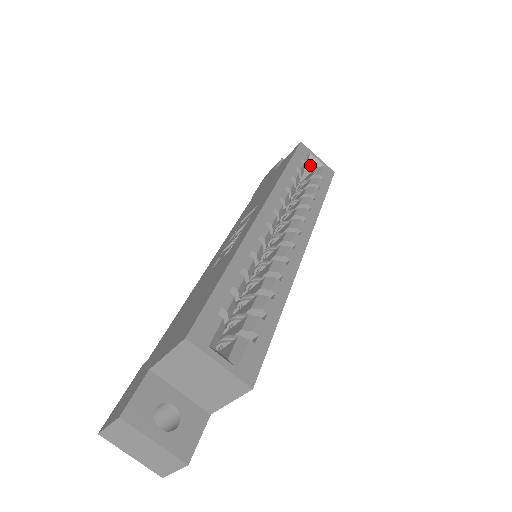
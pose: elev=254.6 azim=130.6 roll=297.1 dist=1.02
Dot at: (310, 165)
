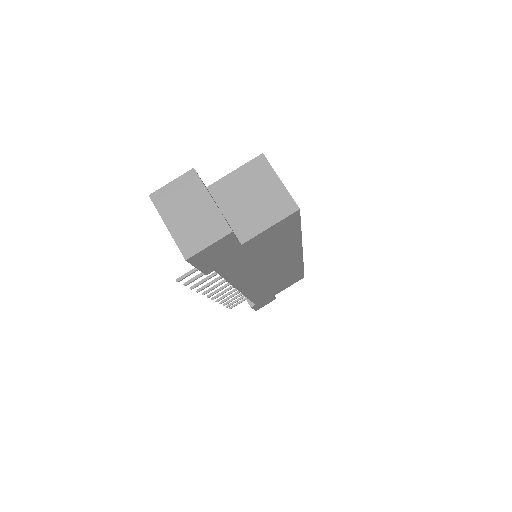
Dot at: occluded
